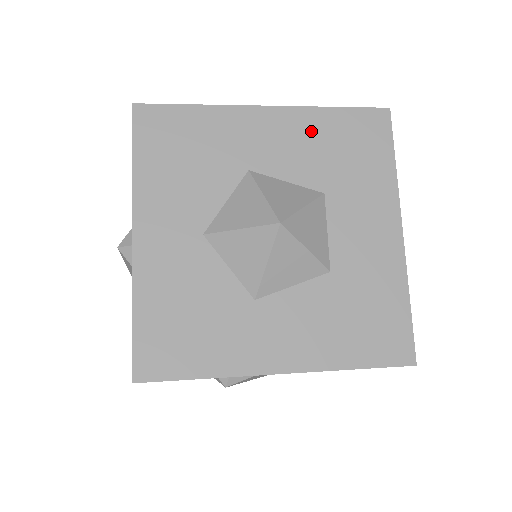
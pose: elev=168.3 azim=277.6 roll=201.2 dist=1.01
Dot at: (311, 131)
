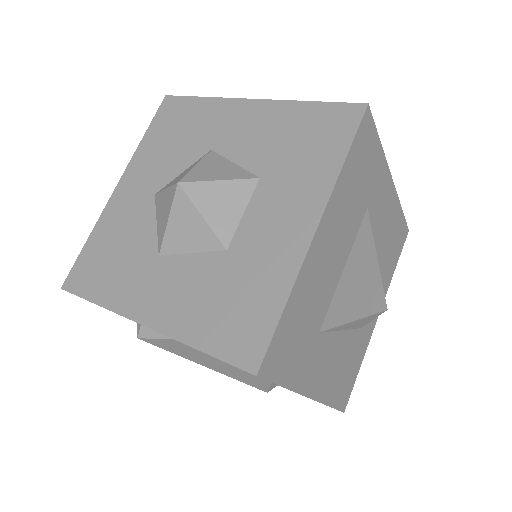
Dot at: (278, 122)
